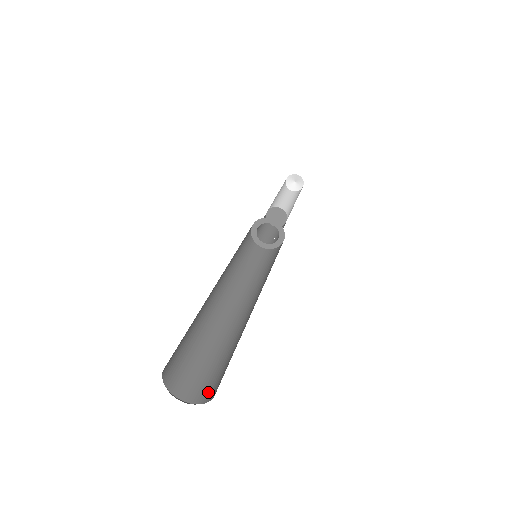
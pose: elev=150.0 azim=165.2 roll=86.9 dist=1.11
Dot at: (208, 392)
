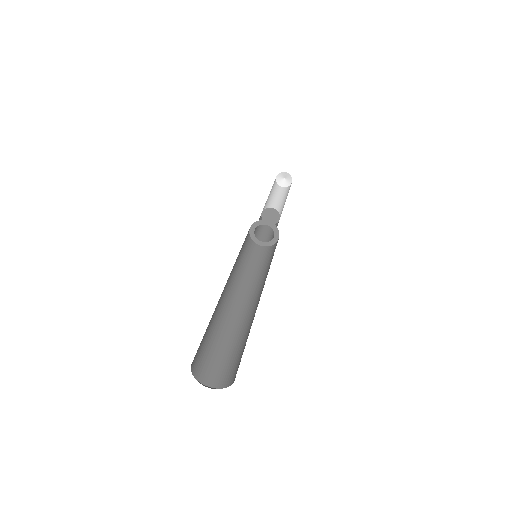
Dot at: (216, 378)
